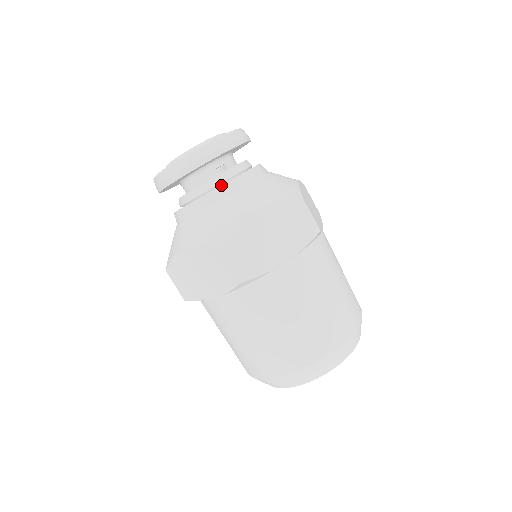
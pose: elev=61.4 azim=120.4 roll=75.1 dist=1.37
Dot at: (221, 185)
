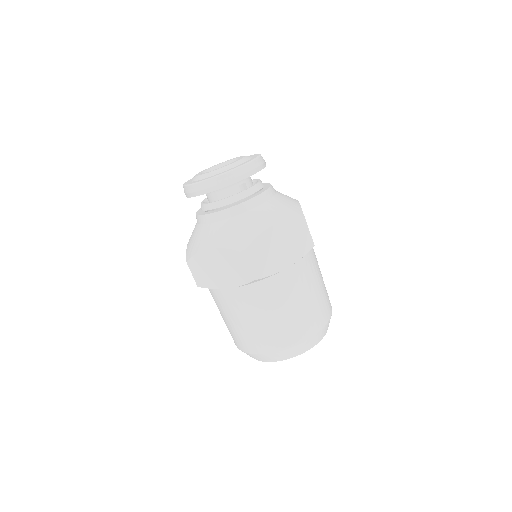
Dot at: (244, 201)
